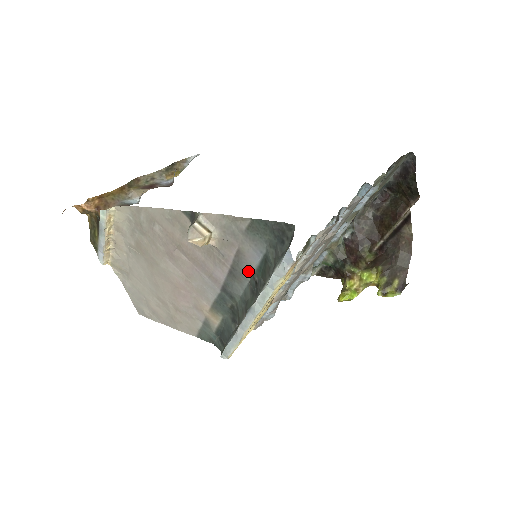
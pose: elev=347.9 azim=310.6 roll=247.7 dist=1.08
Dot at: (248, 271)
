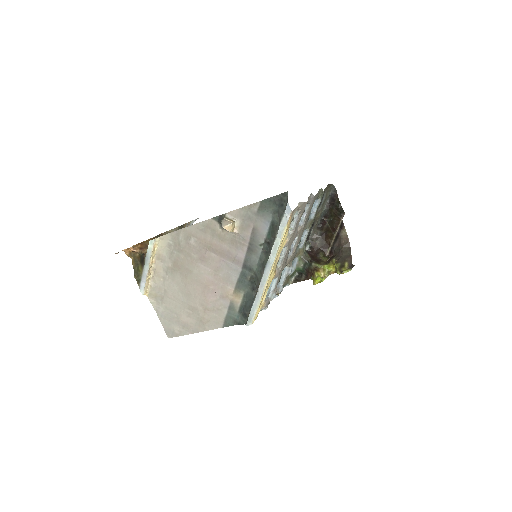
Dot at: (261, 241)
